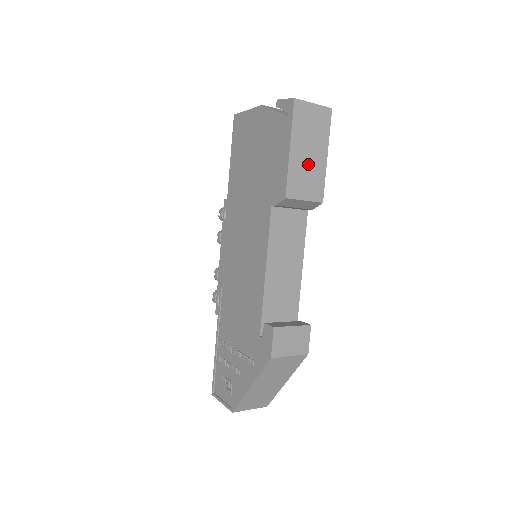
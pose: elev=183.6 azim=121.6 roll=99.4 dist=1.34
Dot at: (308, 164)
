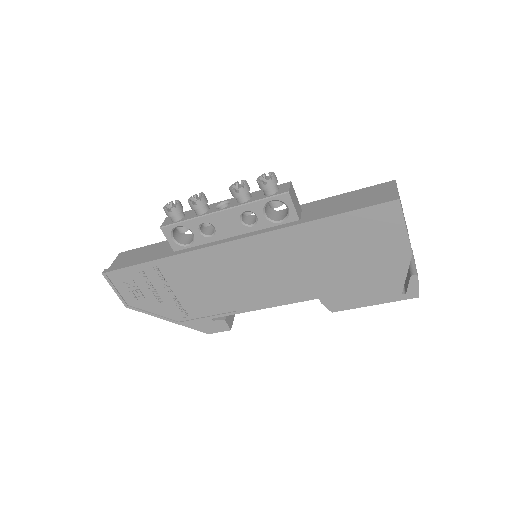
Dot at: occluded
